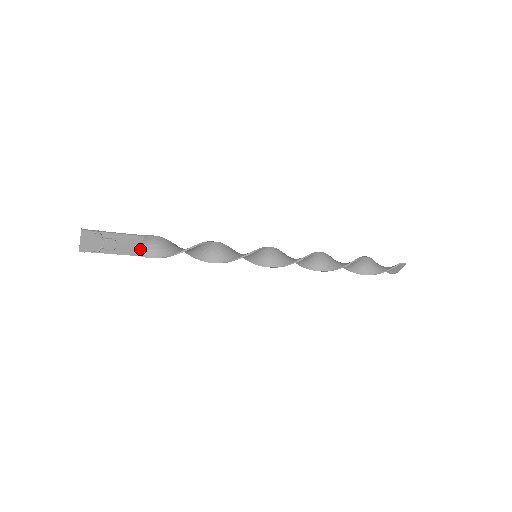
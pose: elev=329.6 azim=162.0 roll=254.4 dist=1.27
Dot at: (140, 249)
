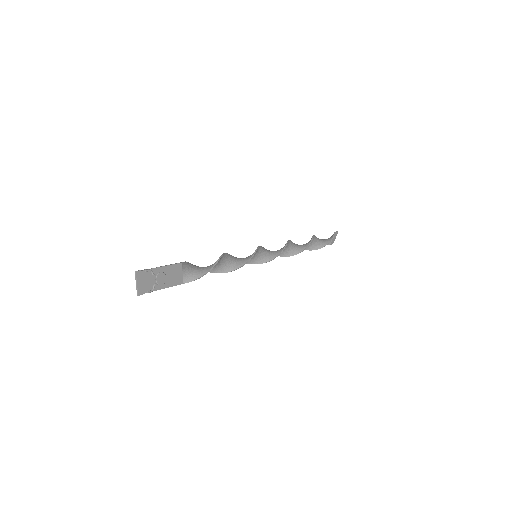
Dot at: (182, 277)
